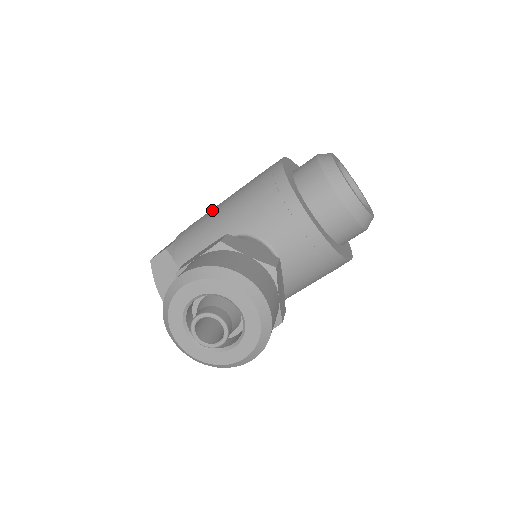
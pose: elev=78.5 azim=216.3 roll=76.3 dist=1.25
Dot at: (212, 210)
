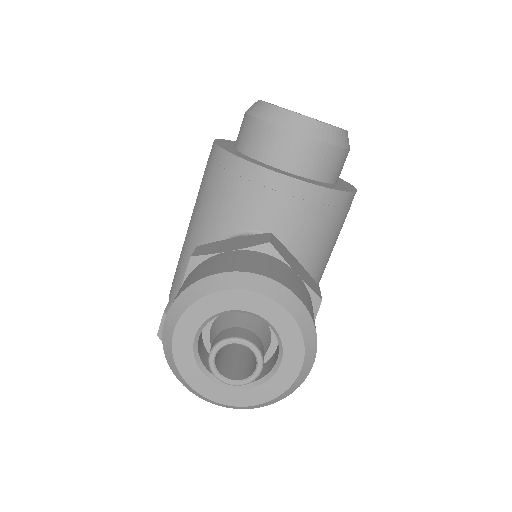
Dot at: occluded
